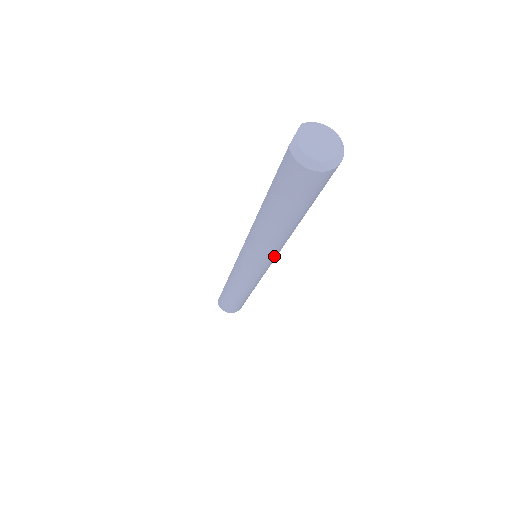
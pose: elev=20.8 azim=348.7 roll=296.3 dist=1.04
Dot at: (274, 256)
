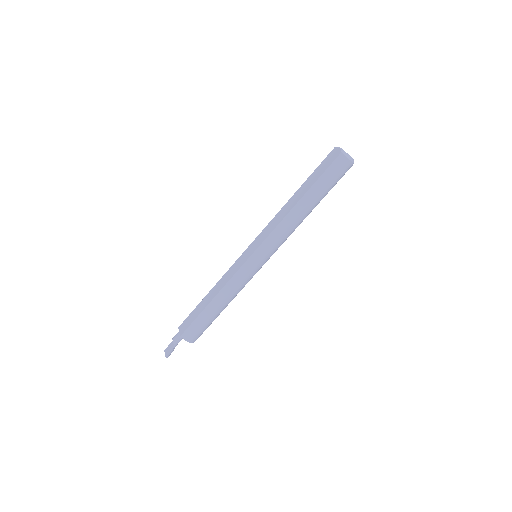
Dot at: (282, 243)
